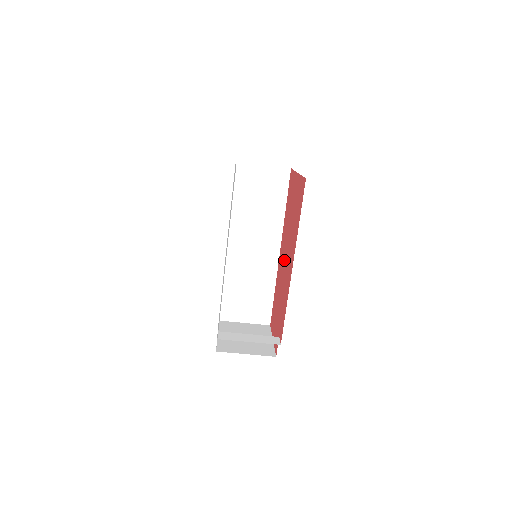
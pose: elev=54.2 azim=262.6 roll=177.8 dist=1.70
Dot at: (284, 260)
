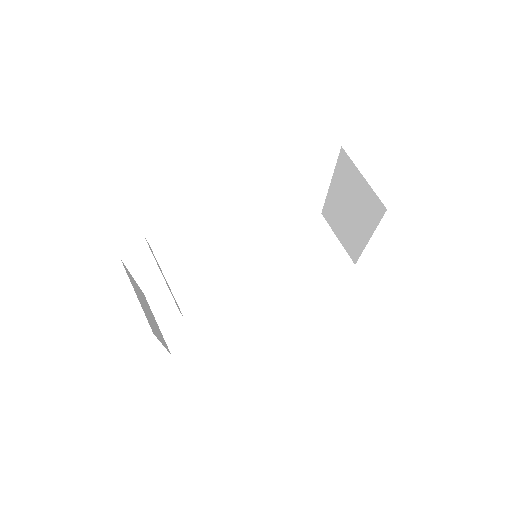
Dot at: occluded
